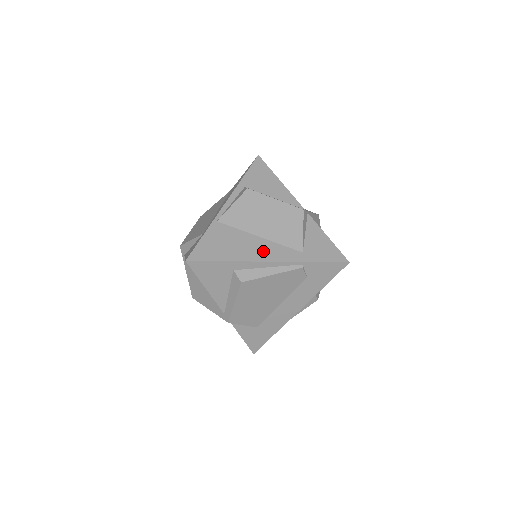
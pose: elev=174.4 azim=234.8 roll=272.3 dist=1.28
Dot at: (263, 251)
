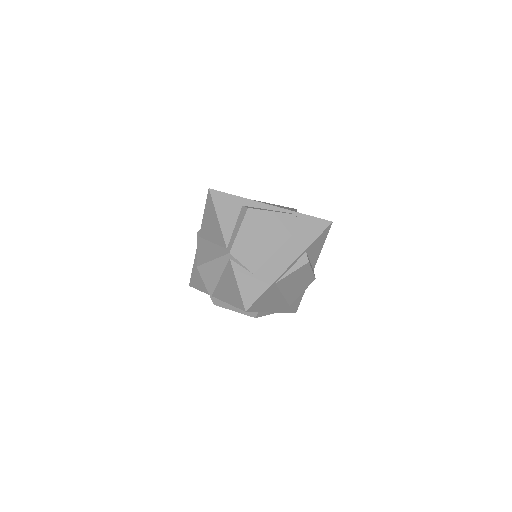
Dot at: occluded
